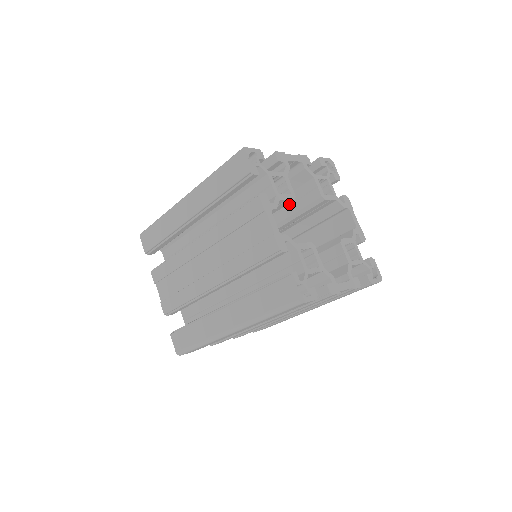
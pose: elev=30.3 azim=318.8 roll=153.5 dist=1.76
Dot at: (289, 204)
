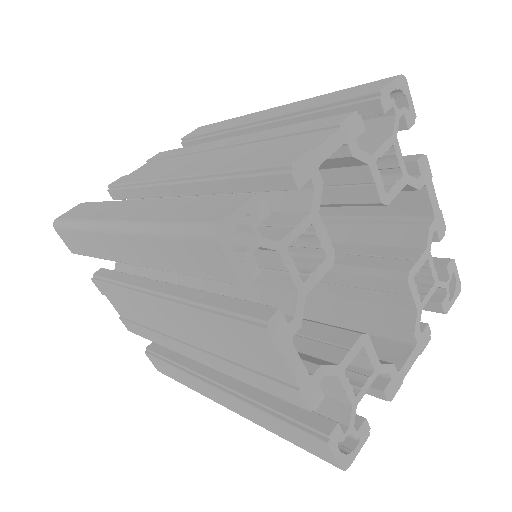
Dot at: occluded
